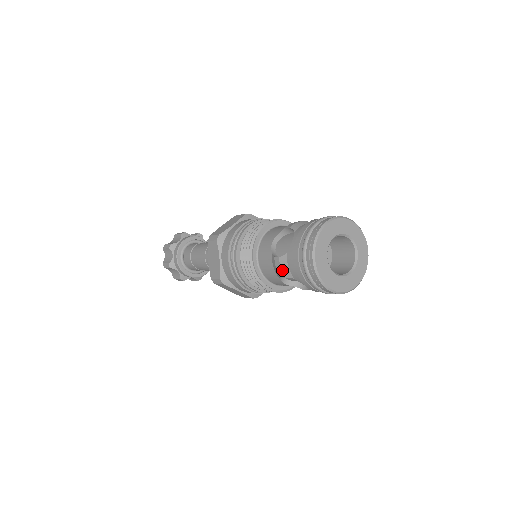
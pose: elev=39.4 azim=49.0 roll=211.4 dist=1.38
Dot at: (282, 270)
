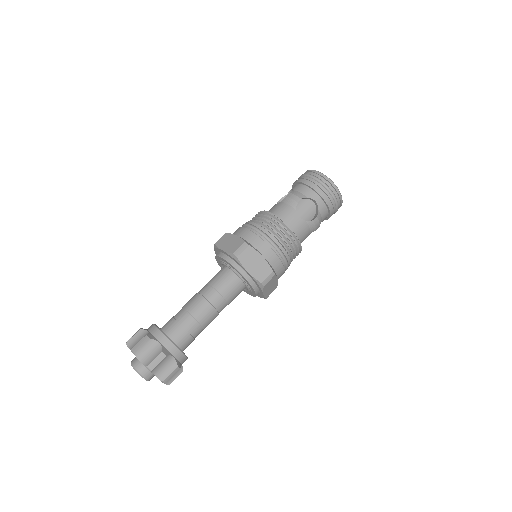
Dot at: (297, 195)
